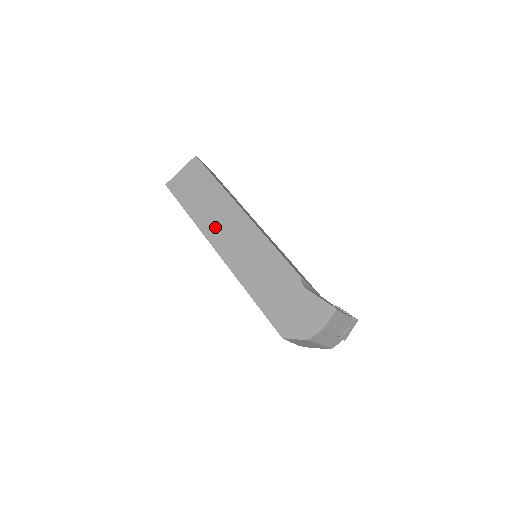
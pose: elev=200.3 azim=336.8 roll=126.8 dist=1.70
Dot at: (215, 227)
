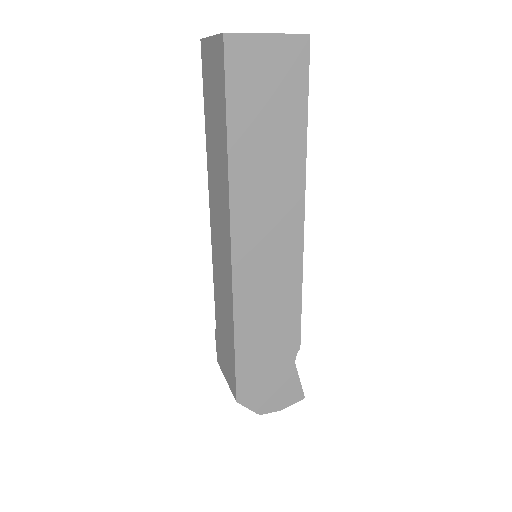
Dot at: (254, 208)
